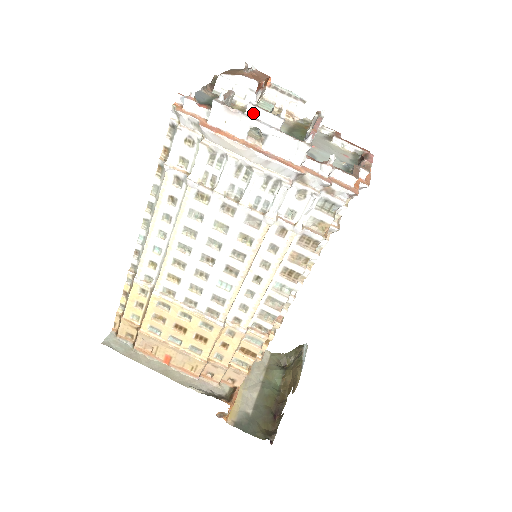
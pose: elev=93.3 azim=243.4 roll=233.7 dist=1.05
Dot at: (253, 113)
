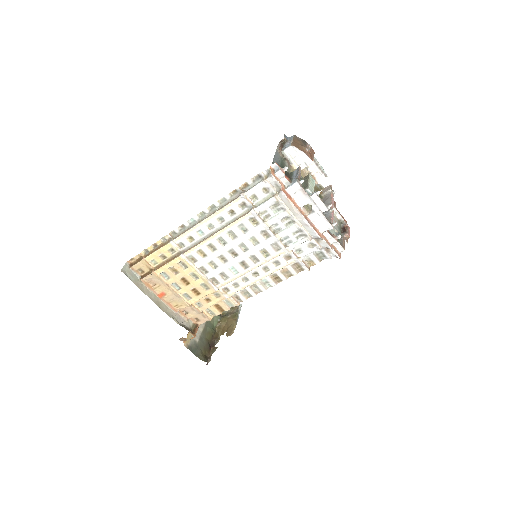
Dot at: (314, 198)
